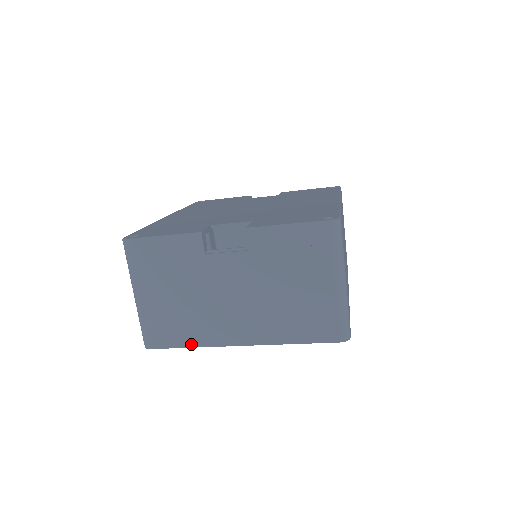
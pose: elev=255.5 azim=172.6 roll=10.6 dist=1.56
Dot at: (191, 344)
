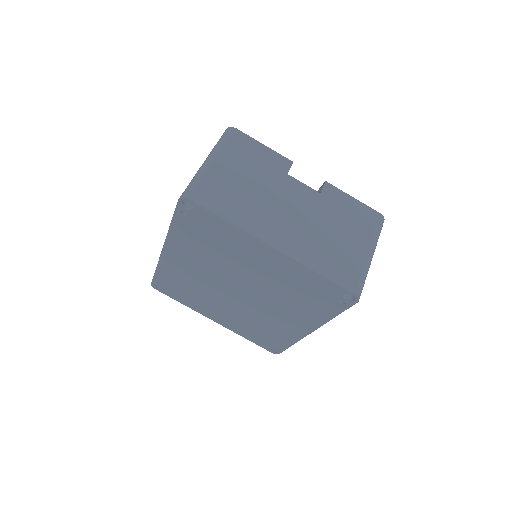
Dot at: (230, 220)
